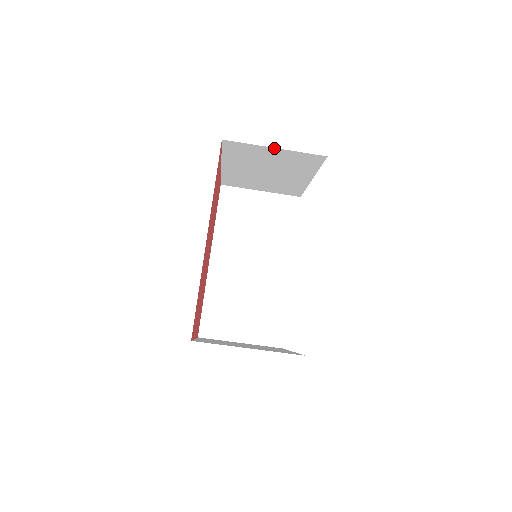
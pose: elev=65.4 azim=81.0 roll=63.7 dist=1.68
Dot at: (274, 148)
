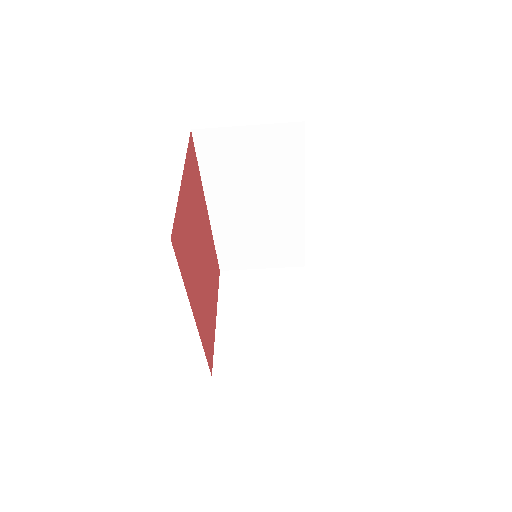
Dot at: occluded
